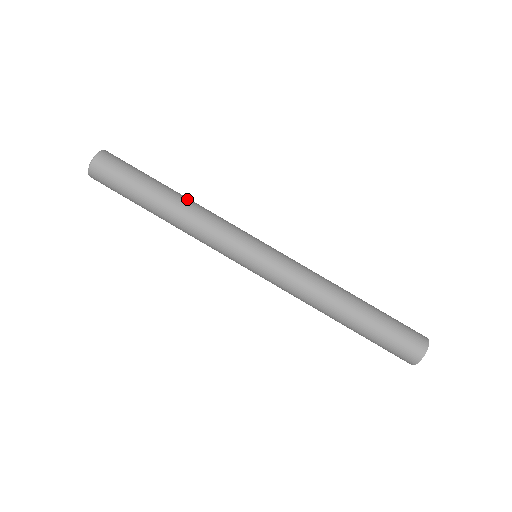
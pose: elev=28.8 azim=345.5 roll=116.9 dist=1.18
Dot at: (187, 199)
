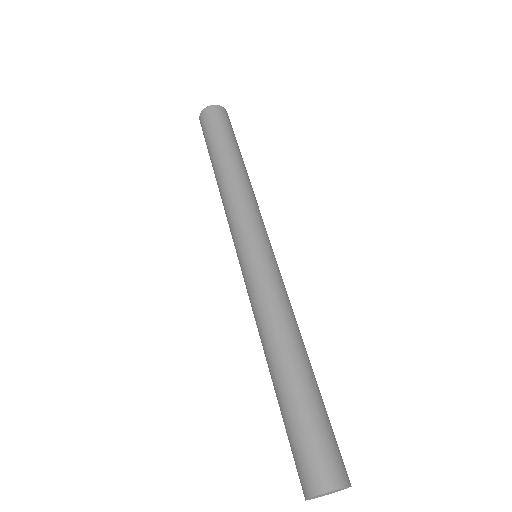
Dot at: occluded
